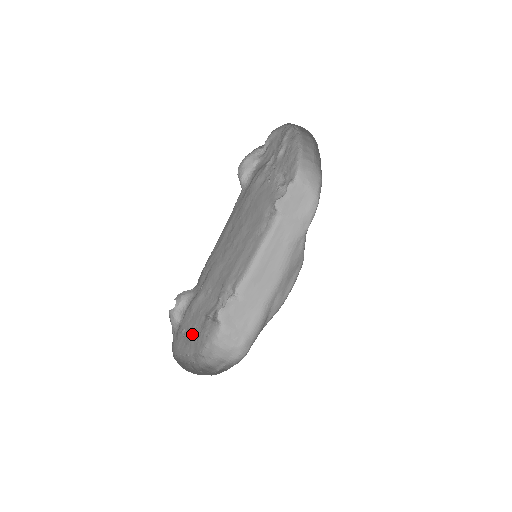
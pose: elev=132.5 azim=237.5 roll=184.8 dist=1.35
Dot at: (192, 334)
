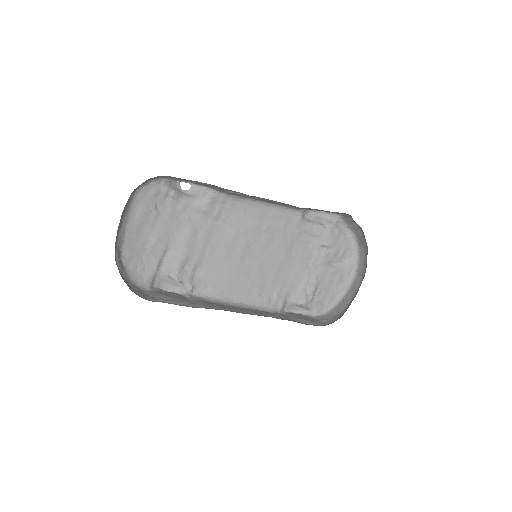
Dot at: (148, 231)
